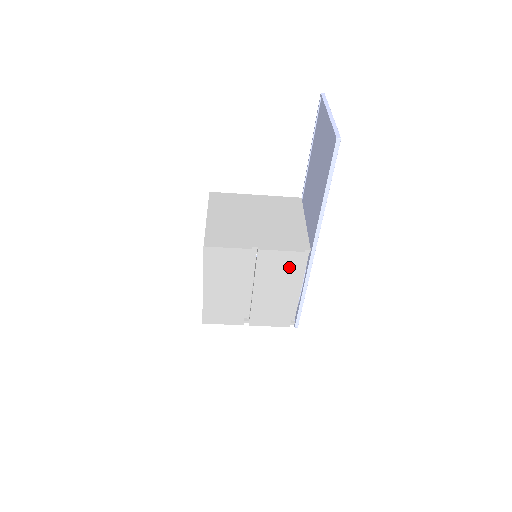
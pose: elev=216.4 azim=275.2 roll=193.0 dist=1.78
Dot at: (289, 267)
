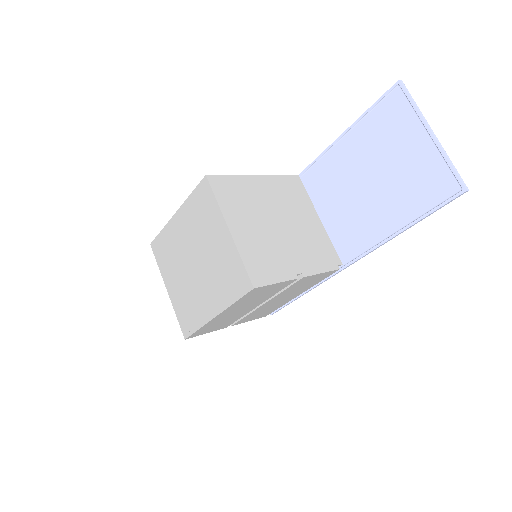
Dot at: (314, 281)
